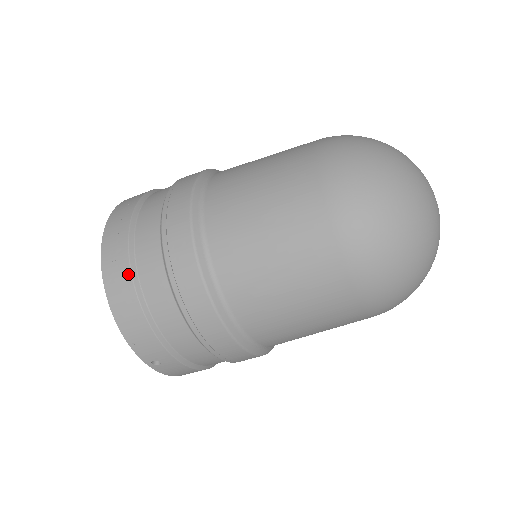
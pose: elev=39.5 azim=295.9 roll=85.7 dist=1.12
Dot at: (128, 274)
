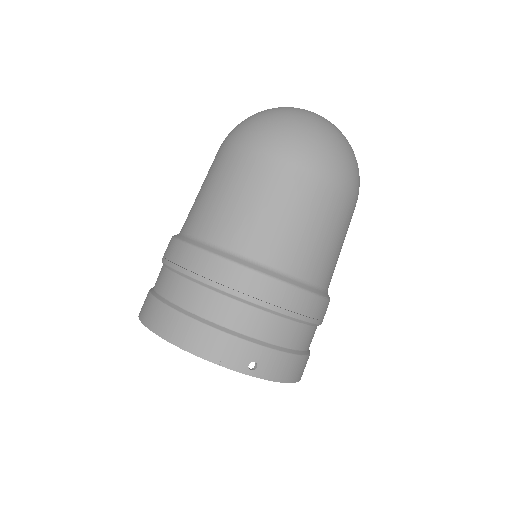
Dot at: (174, 313)
